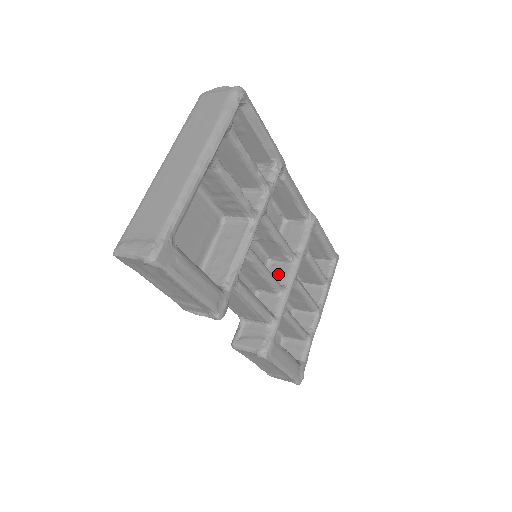
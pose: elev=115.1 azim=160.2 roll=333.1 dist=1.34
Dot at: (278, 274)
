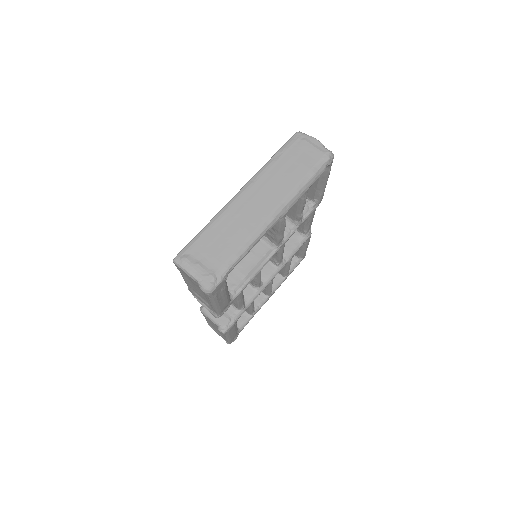
Dot at: (262, 269)
